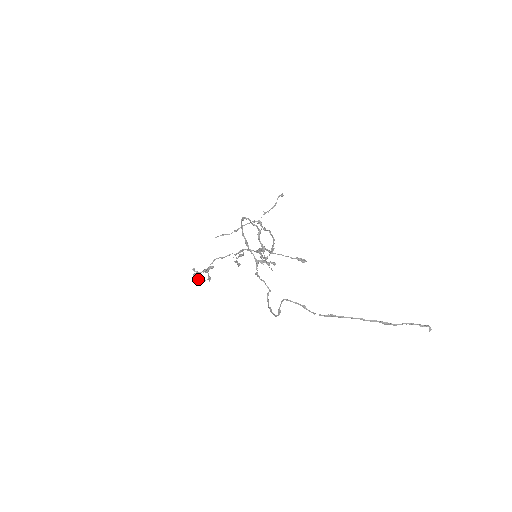
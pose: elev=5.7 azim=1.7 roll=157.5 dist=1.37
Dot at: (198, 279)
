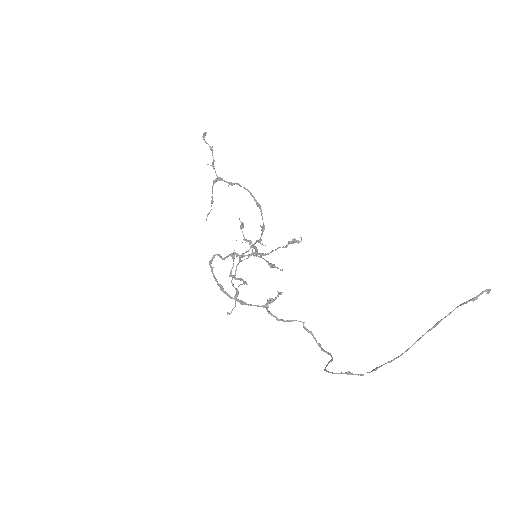
Dot at: occluded
